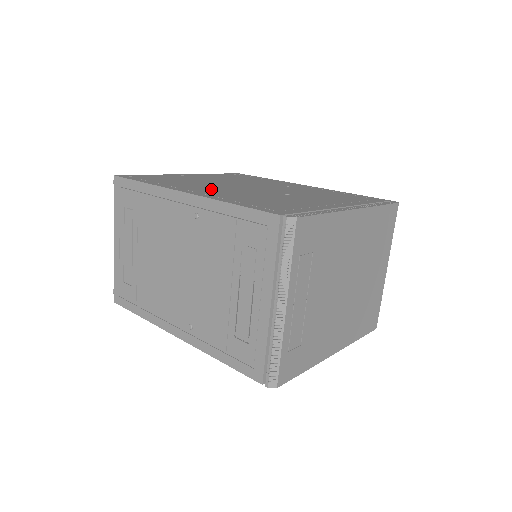
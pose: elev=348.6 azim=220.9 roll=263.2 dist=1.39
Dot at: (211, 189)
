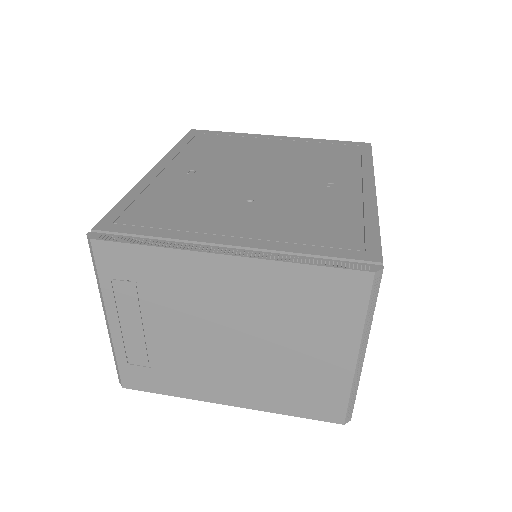
Dot at: (193, 169)
